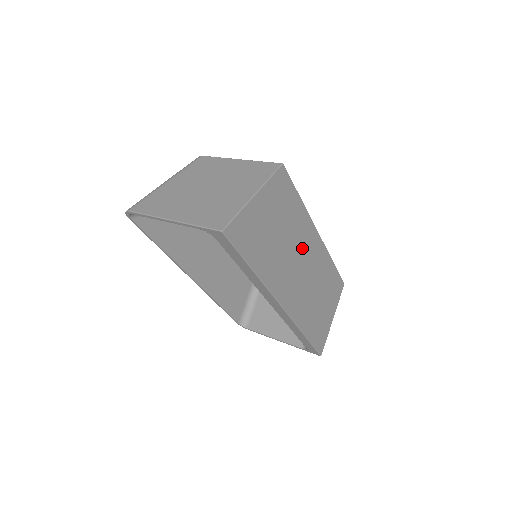
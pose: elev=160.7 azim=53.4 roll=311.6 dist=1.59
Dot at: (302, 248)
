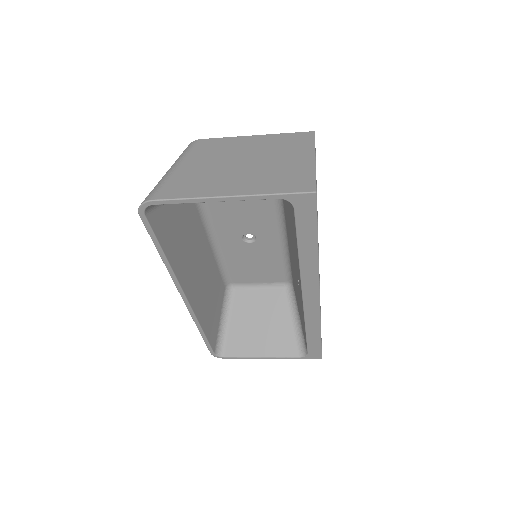
Dot at: occluded
